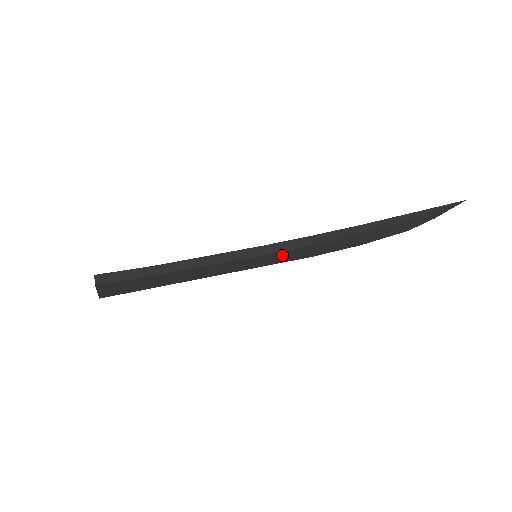
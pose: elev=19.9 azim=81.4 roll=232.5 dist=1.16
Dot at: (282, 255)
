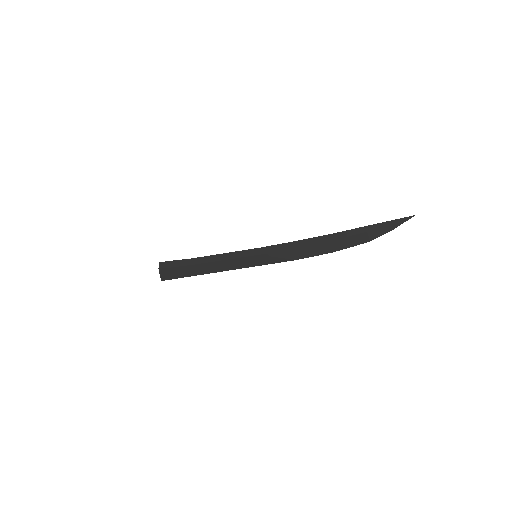
Dot at: (273, 256)
